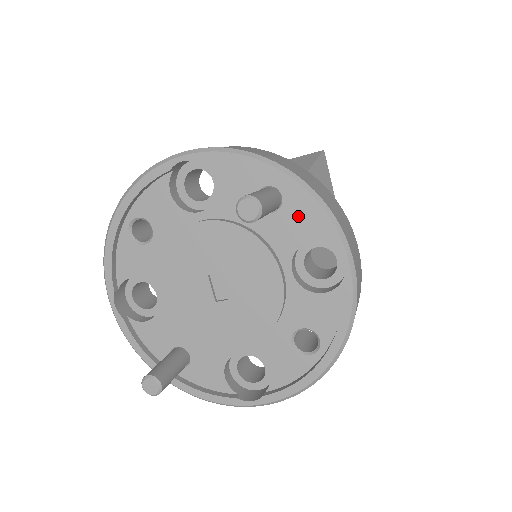
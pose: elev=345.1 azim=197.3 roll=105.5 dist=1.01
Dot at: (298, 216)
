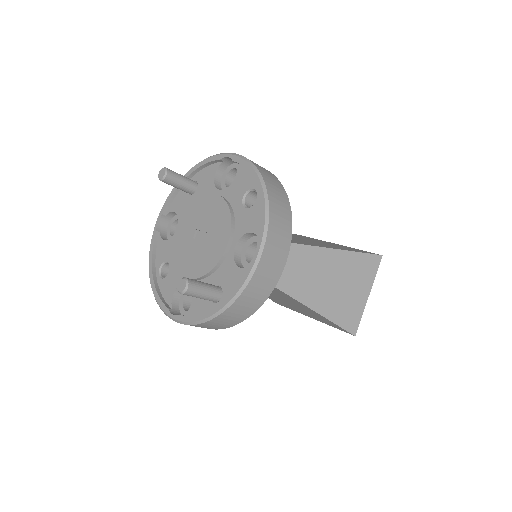
Dot at: (204, 176)
